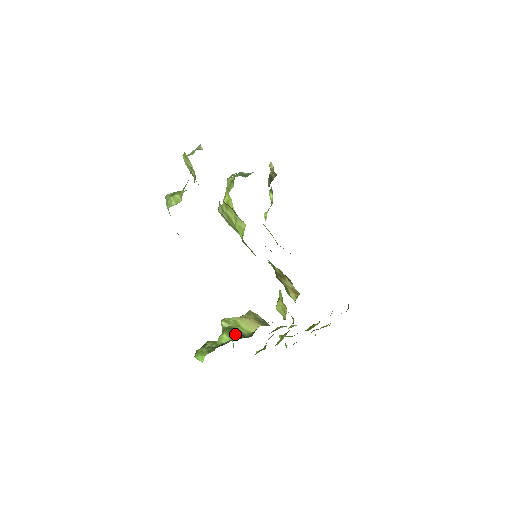
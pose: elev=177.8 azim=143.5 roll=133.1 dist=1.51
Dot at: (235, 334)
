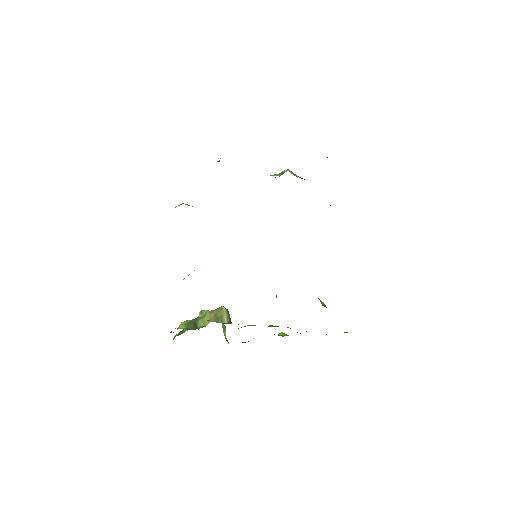
Dot at: (189, 325)
